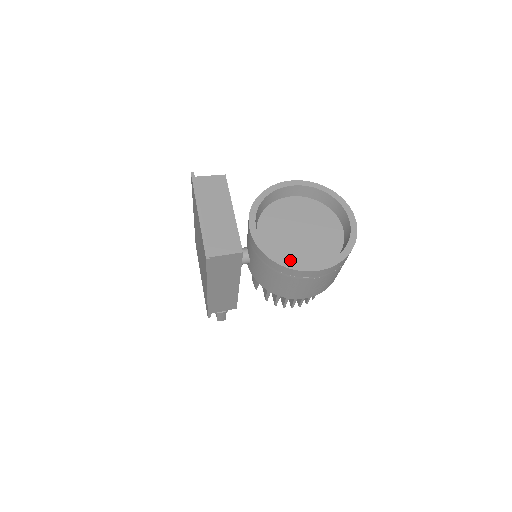
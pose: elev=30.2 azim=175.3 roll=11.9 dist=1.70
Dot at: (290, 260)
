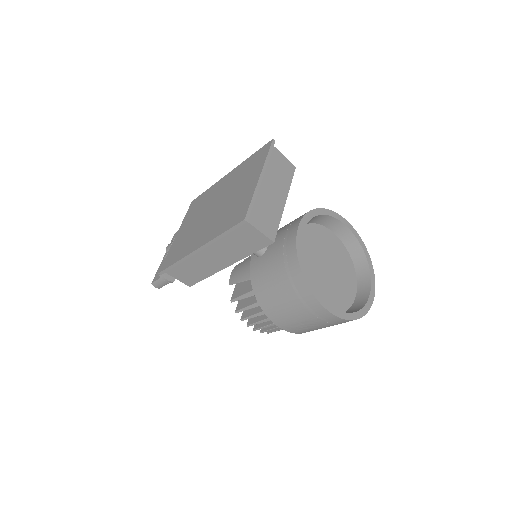
Dot at: occluded
